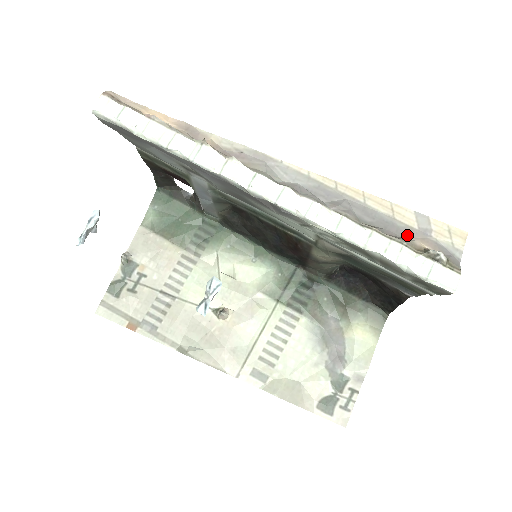
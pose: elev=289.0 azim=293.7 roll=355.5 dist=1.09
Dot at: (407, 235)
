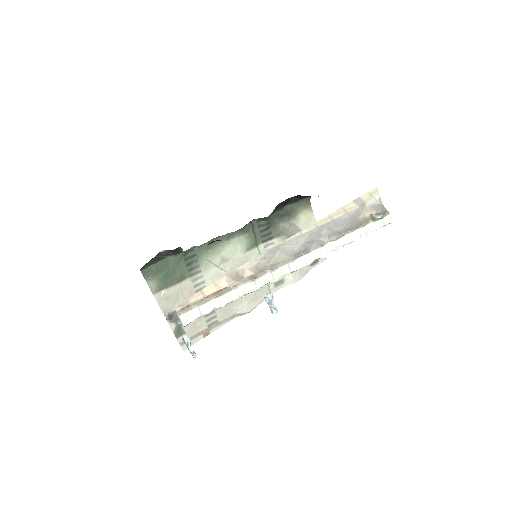
Dot at: (359, 216)
